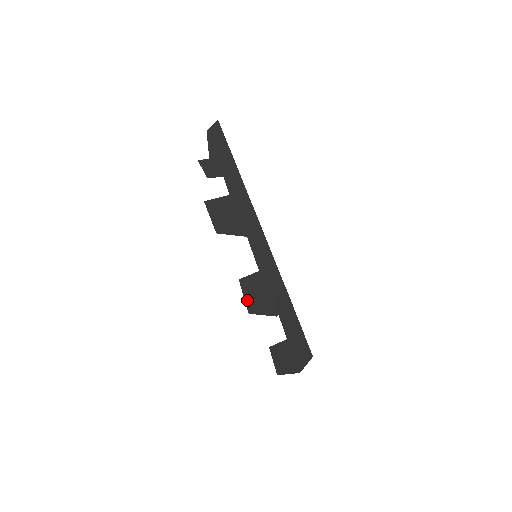
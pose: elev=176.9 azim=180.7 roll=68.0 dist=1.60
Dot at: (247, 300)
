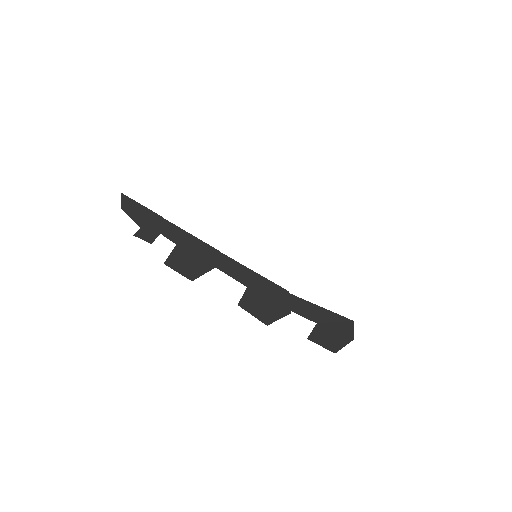
Dot at: (257, 316)
